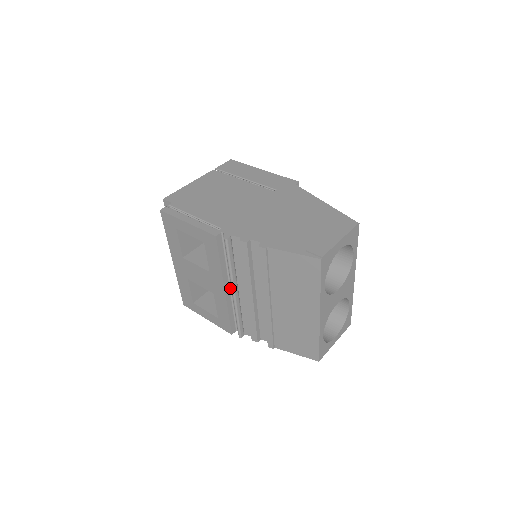
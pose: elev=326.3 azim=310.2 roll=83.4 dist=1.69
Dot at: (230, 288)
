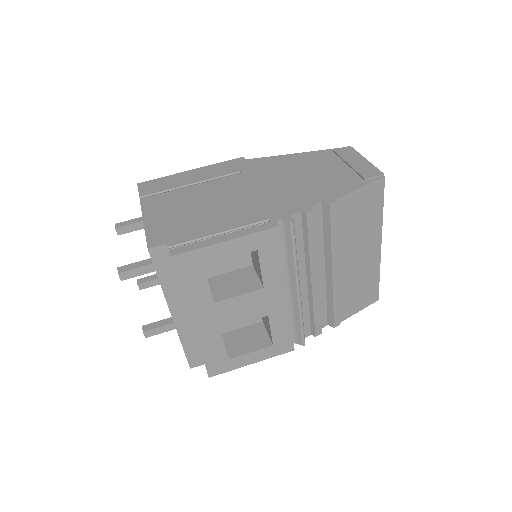
Dot at: occluded
